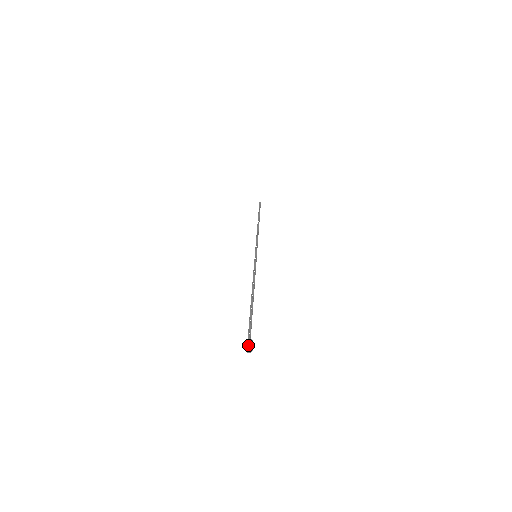
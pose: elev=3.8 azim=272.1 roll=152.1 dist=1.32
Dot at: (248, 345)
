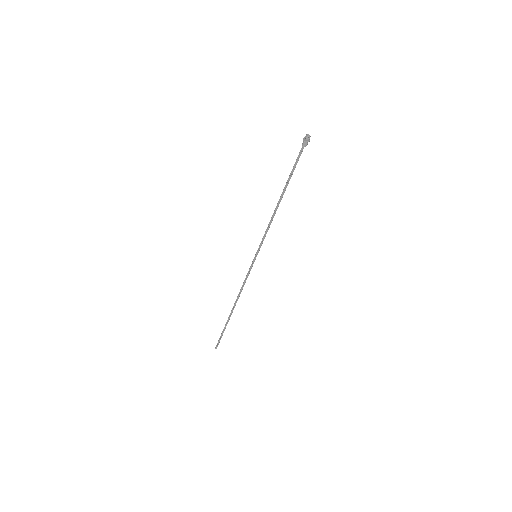
Dot at: (306, 136)
